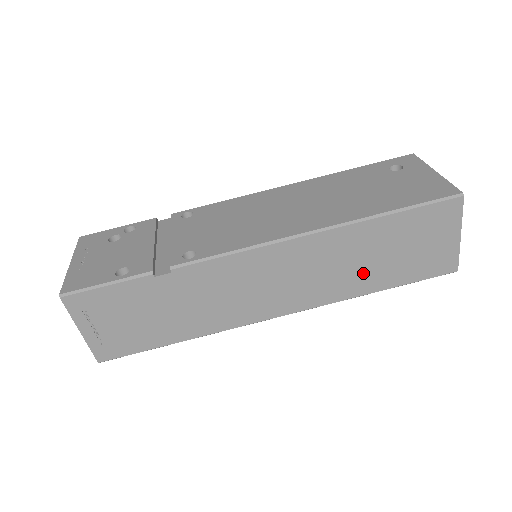
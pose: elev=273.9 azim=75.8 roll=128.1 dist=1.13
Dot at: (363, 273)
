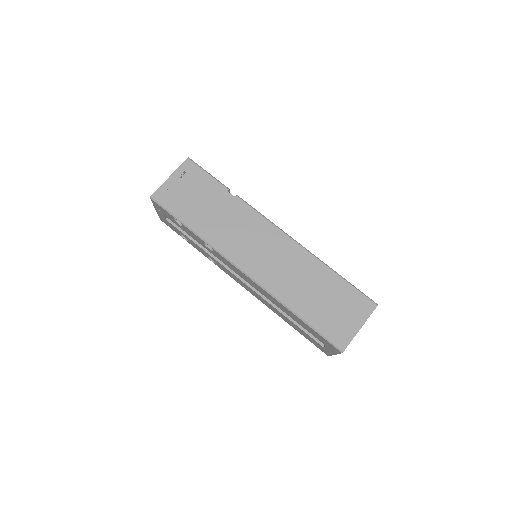
Dot at: (302, 294)
